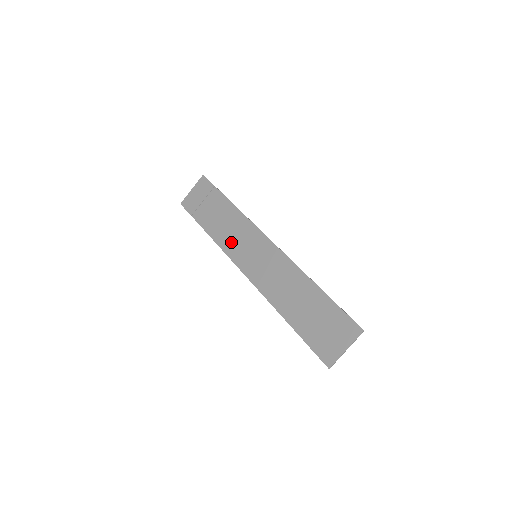
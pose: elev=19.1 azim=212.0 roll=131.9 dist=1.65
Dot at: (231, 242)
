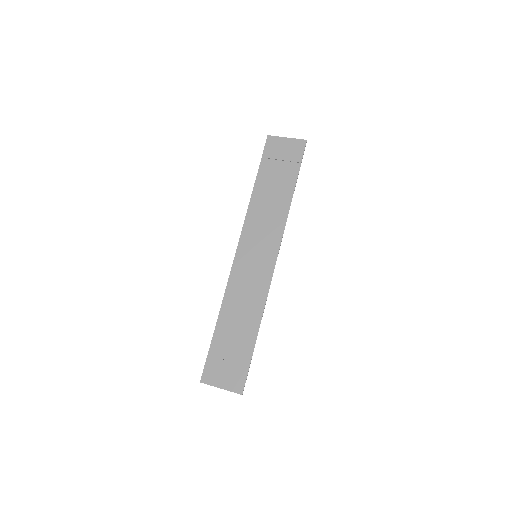
Dot at: (257, 221)
